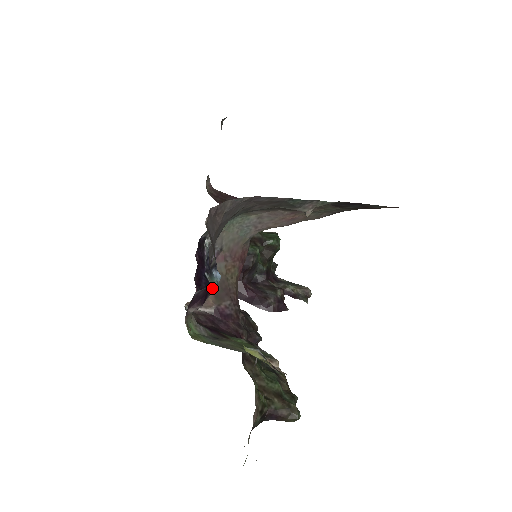
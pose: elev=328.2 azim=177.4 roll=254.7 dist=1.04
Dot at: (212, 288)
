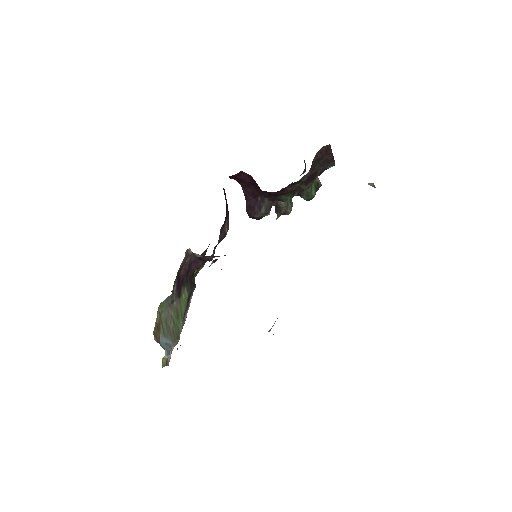
Dot at: (211, 256)
